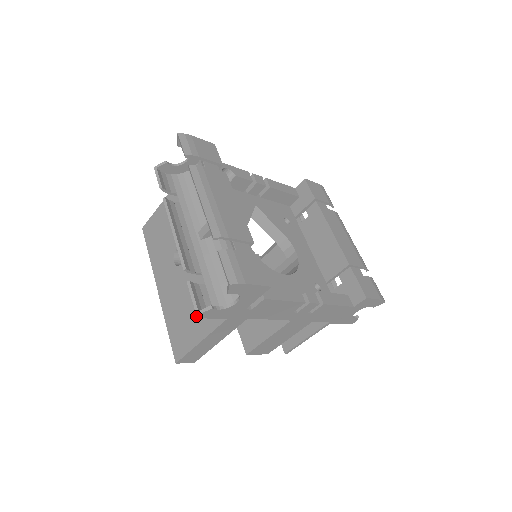
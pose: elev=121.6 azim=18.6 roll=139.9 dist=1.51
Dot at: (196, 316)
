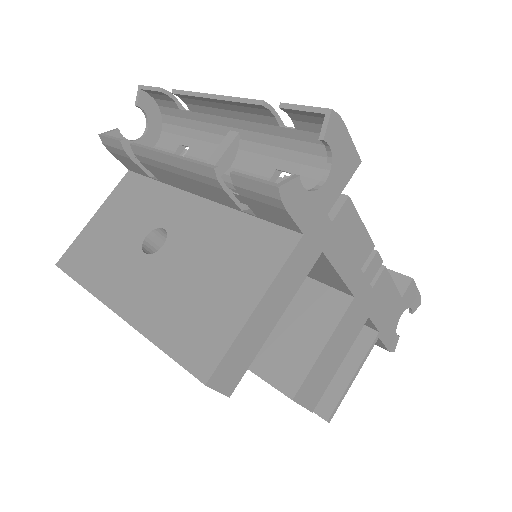
Dot at: (229, 278)
